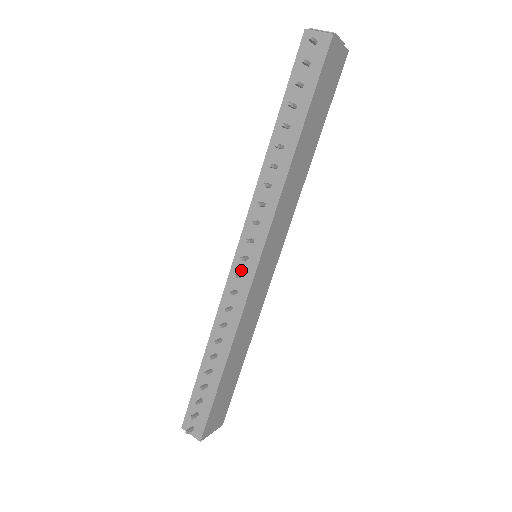
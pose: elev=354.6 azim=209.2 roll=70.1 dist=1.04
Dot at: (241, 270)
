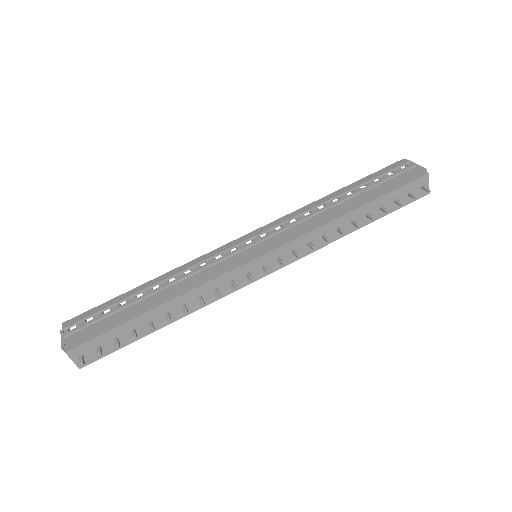
Dot at: (251, 271)
